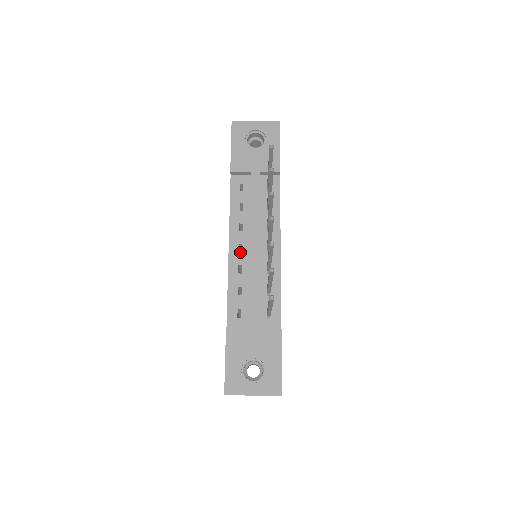
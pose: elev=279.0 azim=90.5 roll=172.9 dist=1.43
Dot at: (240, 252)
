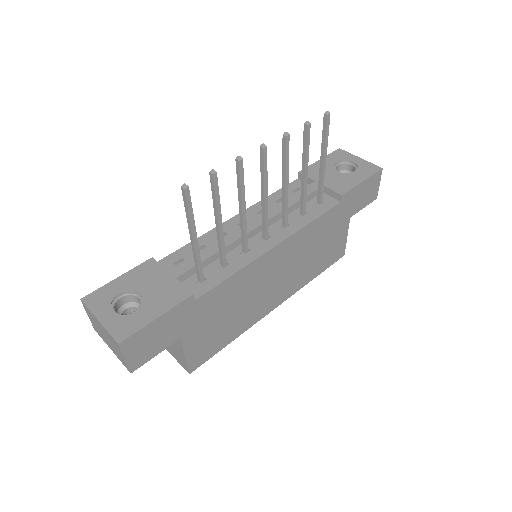
Dot at: (238, 225)
